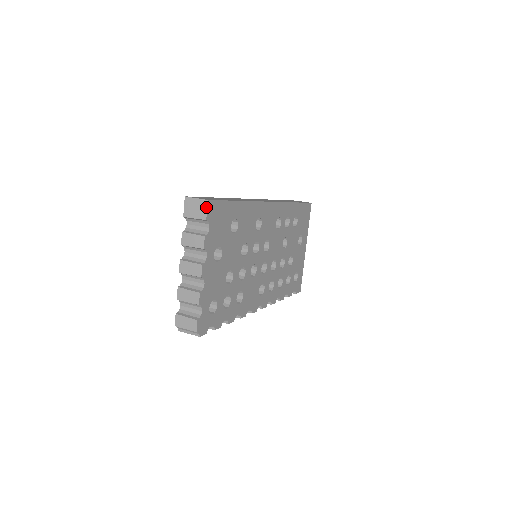
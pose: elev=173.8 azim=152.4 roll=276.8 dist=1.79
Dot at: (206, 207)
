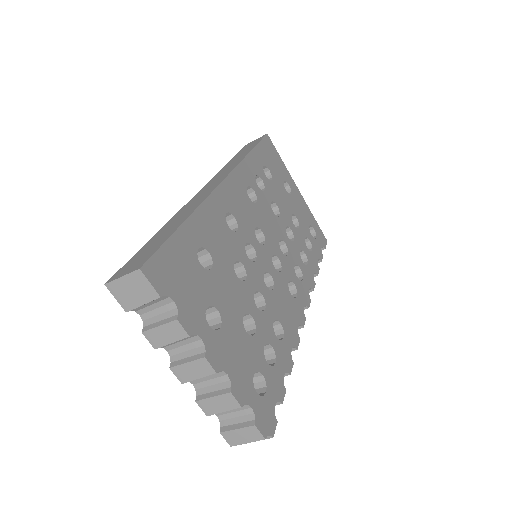
Dot at: (145, 280)
